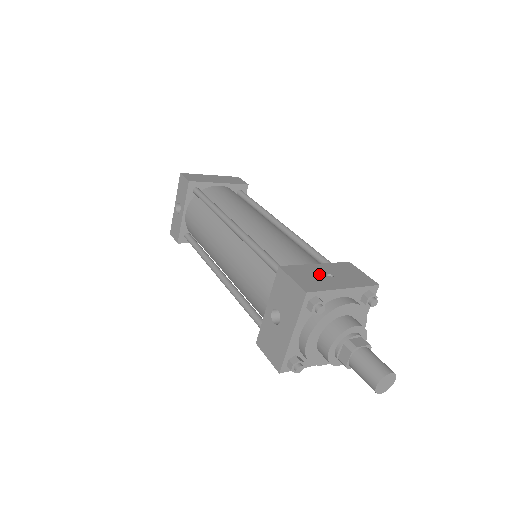
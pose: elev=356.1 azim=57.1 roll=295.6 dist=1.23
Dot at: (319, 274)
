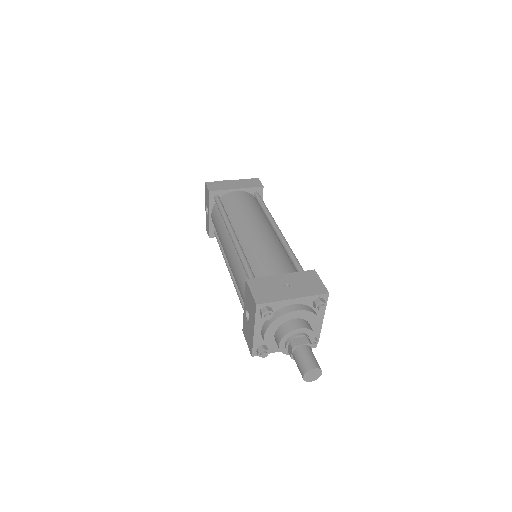
Dot at: (277, 285)
